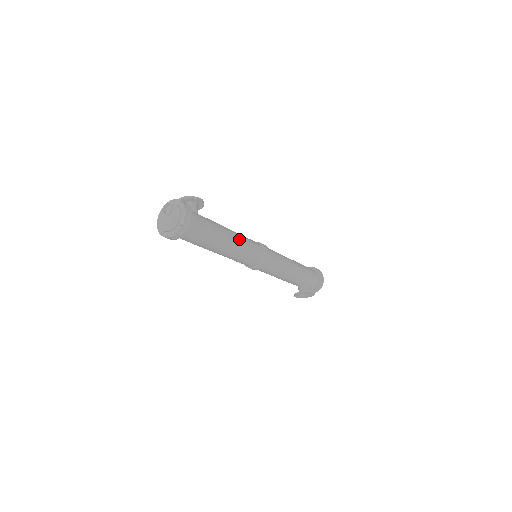
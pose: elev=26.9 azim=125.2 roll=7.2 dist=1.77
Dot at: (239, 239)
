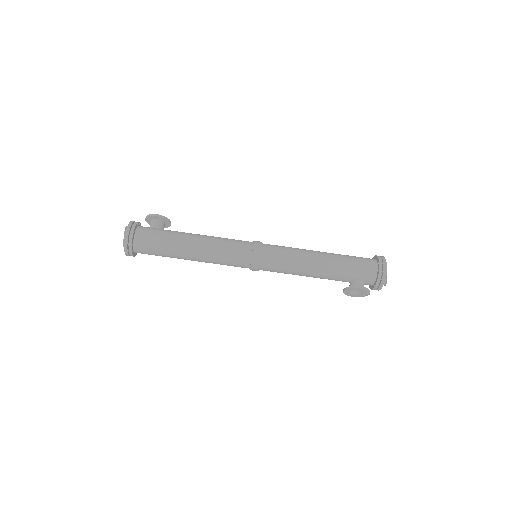
Dot at: (209, 243)
